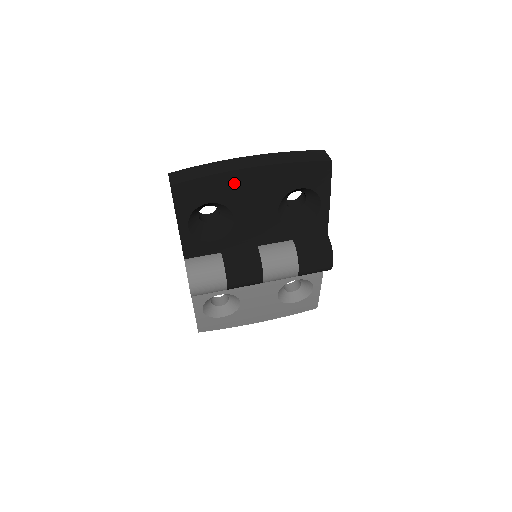
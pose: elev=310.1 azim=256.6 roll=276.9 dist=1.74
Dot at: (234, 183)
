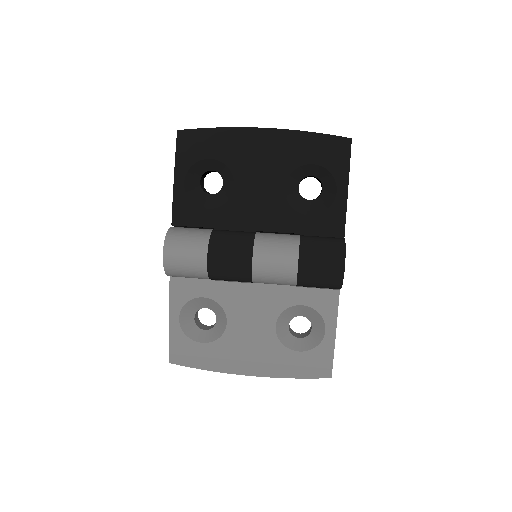
Dot at: (241, 142)
